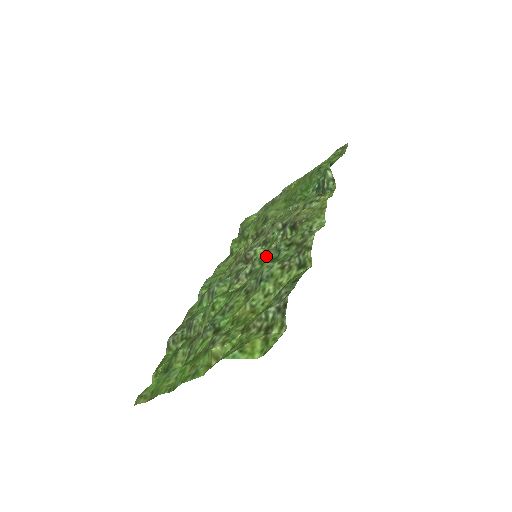
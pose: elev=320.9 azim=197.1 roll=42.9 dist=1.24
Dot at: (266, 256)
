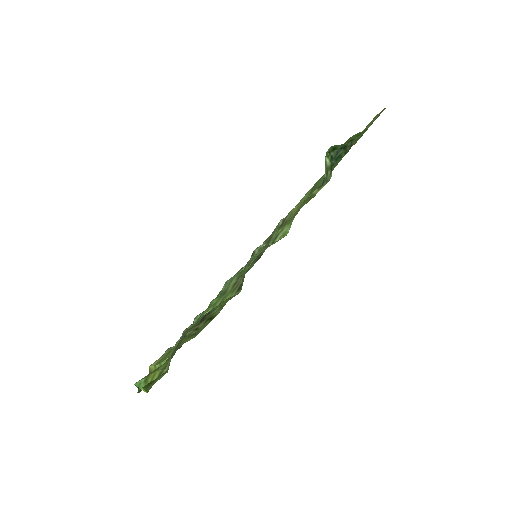
Dot at: occluded
